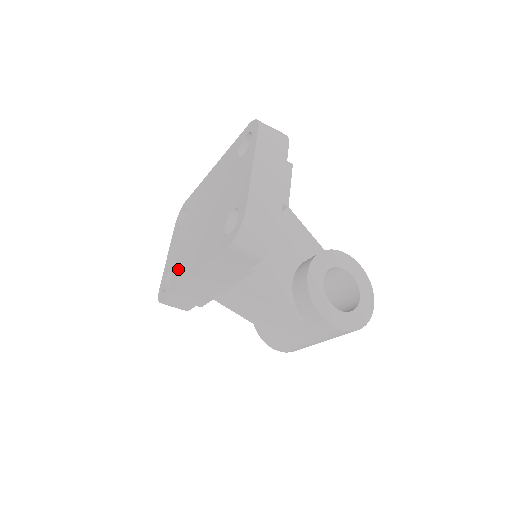
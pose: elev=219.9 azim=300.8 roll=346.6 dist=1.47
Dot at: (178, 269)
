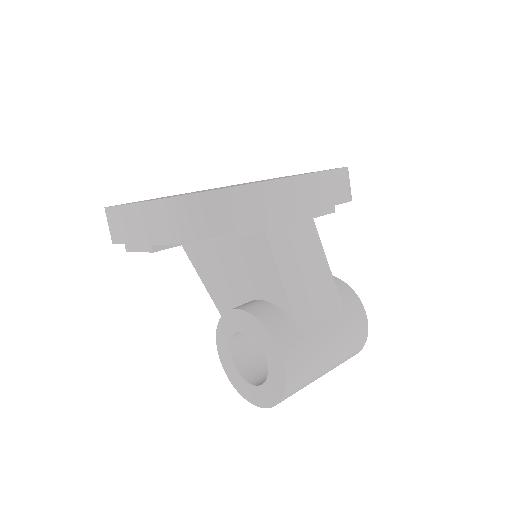
Dot at: (220, 188)
